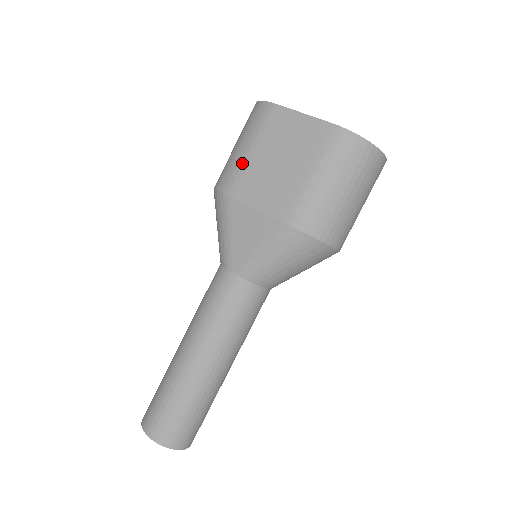
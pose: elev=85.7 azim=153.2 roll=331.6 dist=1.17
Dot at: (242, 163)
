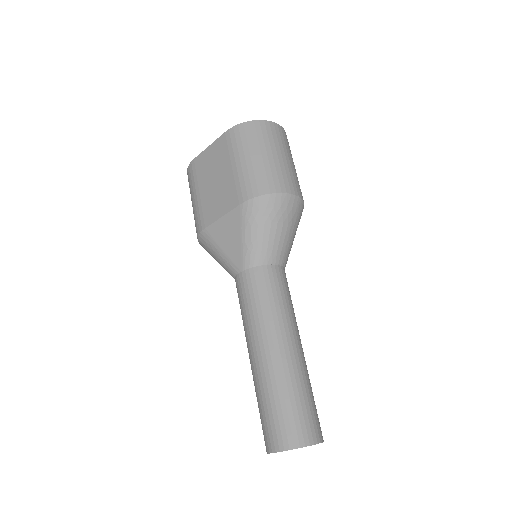
Dot at: (198, 206)
